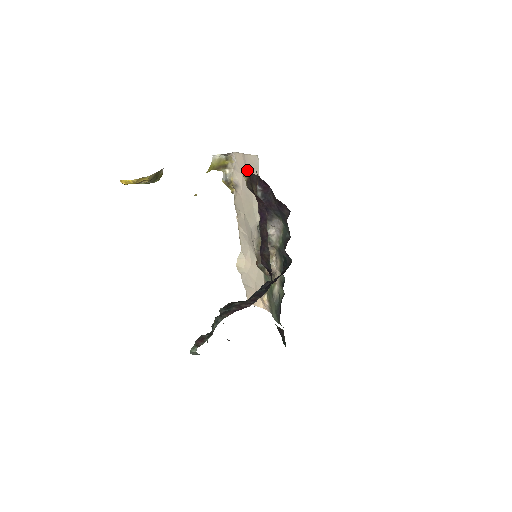
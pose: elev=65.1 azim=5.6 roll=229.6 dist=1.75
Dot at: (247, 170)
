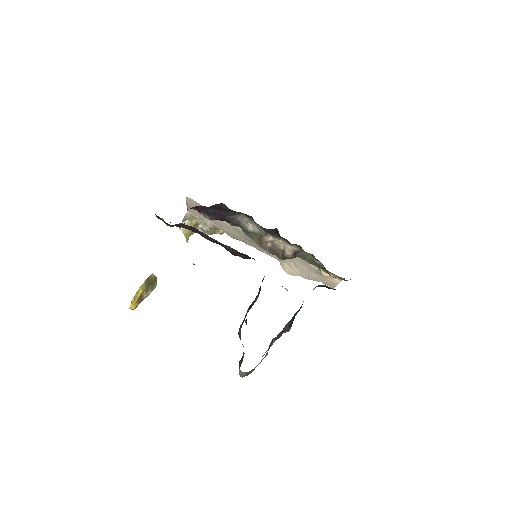
Dot at: occluded
